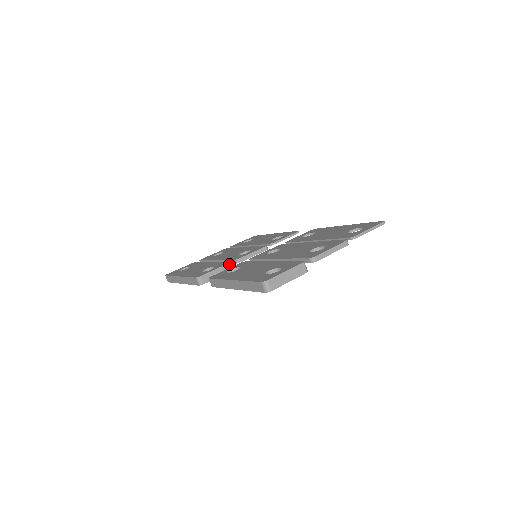
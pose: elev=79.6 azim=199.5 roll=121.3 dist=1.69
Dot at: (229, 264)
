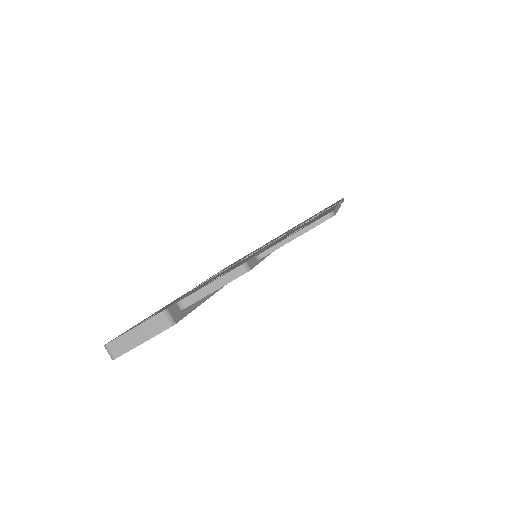
Dot at: occluded
